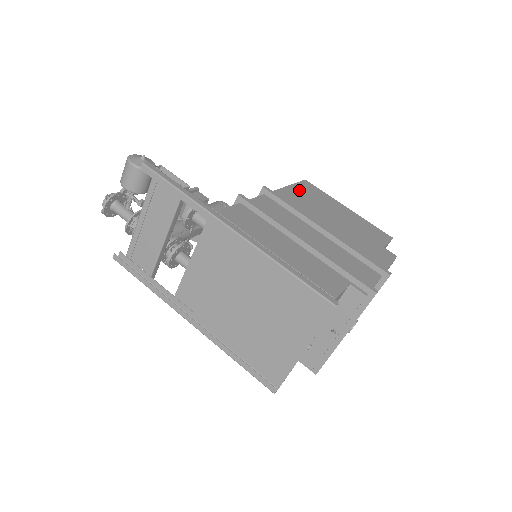
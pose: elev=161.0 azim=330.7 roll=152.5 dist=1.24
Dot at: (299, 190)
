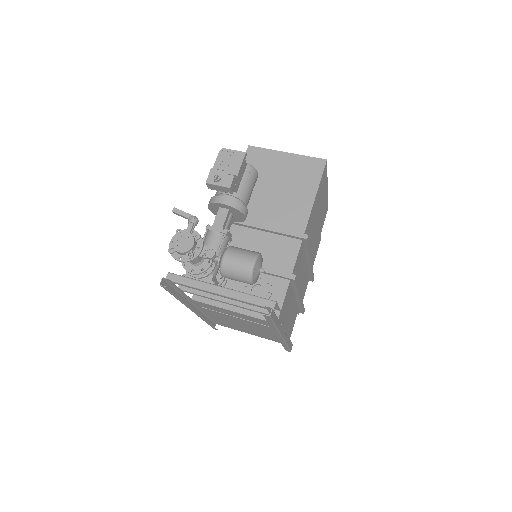
Dot at: (318, 195)
